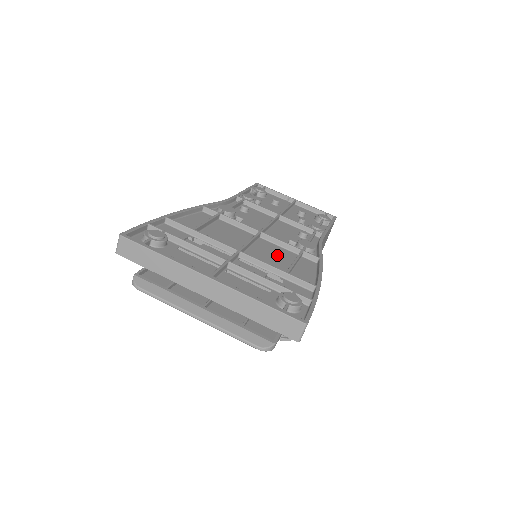
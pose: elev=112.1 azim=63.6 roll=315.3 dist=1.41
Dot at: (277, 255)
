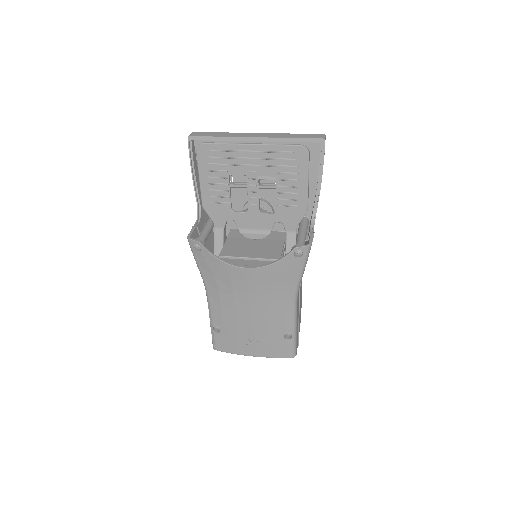
Dot at: occluded
